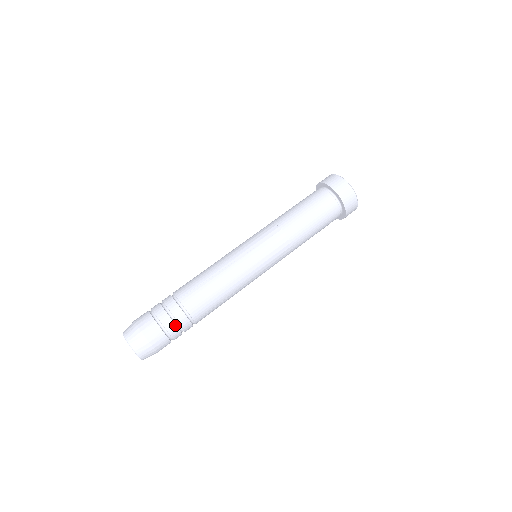
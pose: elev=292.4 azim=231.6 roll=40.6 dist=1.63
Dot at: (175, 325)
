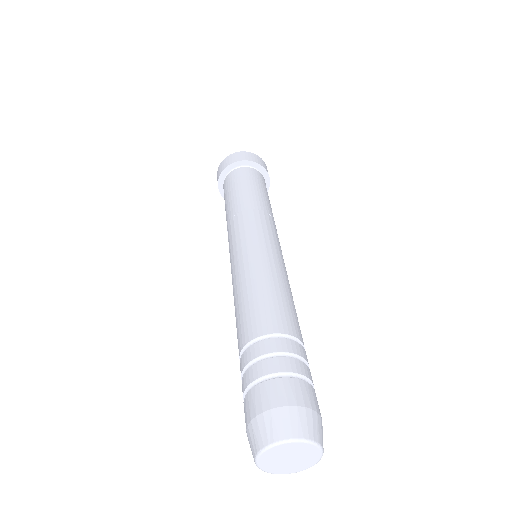
Dot at: (303, 363)
